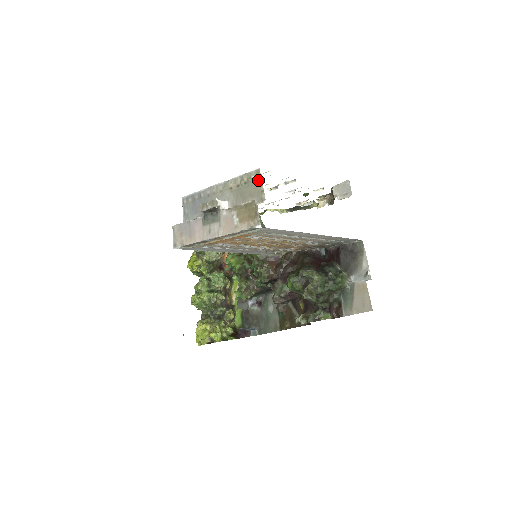
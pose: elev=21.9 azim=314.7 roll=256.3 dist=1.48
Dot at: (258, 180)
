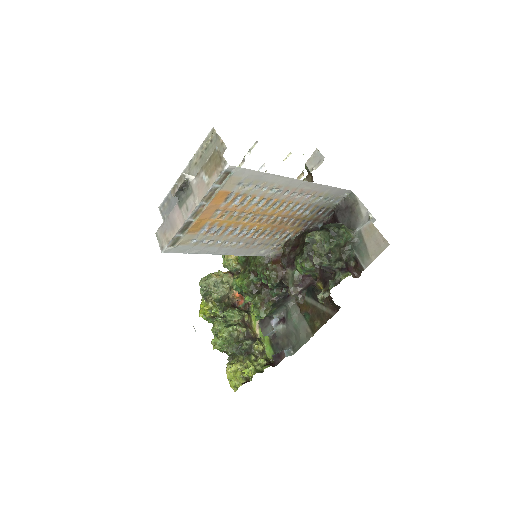
Dot at: (215, 137)
